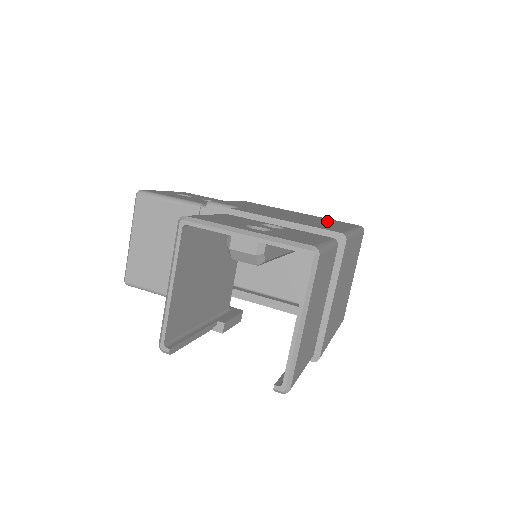
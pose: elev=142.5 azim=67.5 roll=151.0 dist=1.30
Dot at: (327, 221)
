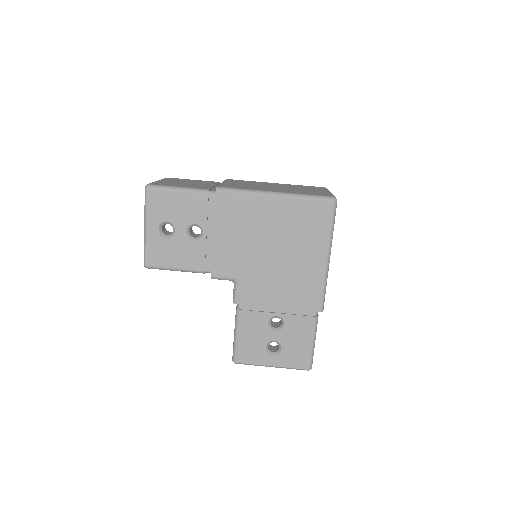
Dot at: (303, 236)
